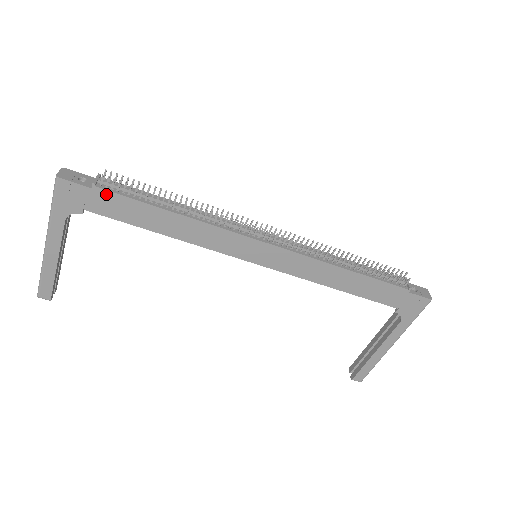
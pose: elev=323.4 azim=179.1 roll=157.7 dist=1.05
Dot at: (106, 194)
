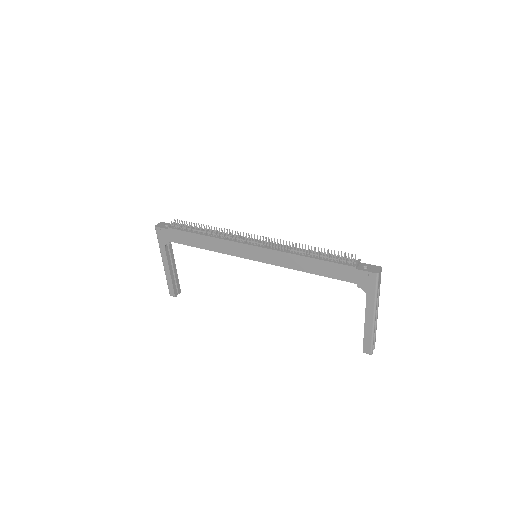
Dot at: (174, 231)
